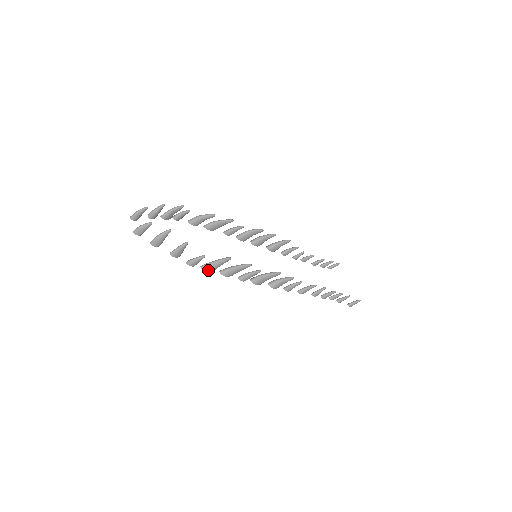
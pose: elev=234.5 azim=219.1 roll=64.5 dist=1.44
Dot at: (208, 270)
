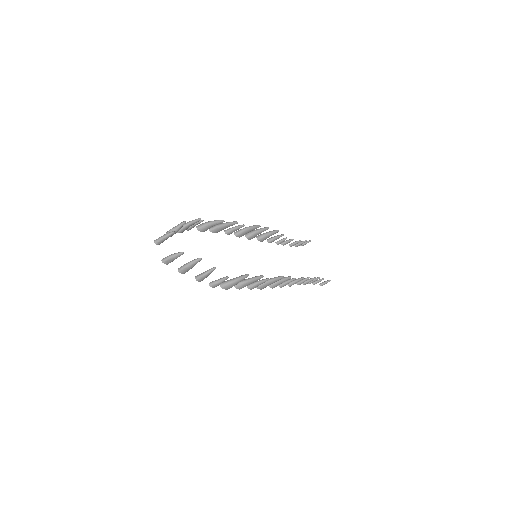
Dot at: (227, 288)
